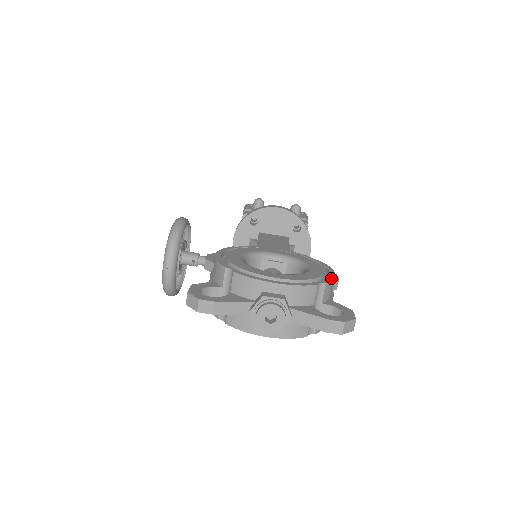
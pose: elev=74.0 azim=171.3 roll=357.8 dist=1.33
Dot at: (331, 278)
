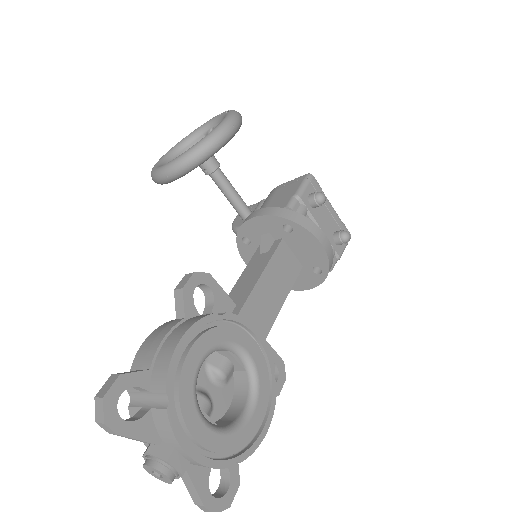
Dot at: (254, 448)
